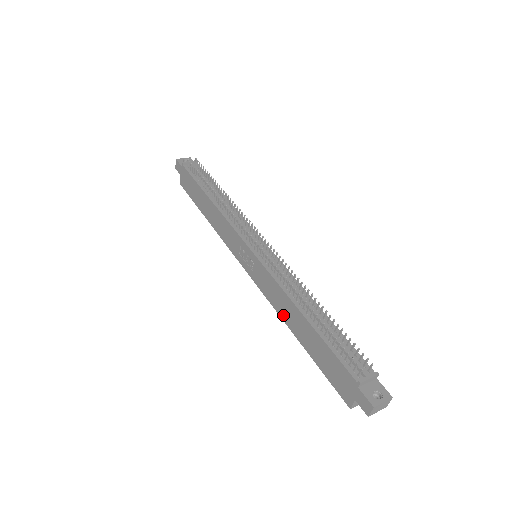
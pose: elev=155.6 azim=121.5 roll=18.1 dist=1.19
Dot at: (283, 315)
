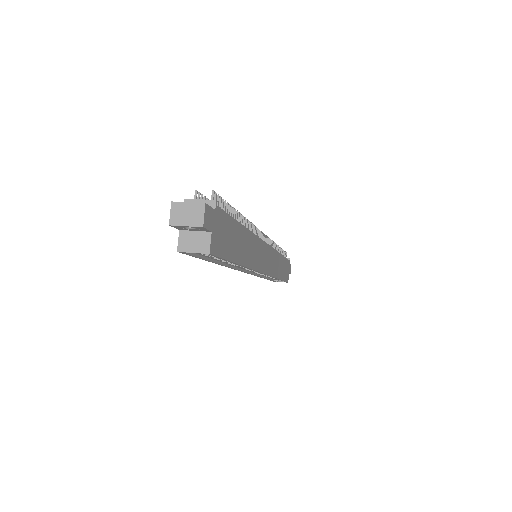
Dot at: occluded
